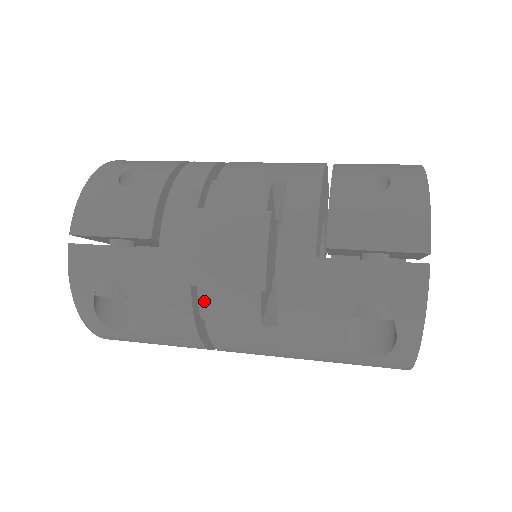
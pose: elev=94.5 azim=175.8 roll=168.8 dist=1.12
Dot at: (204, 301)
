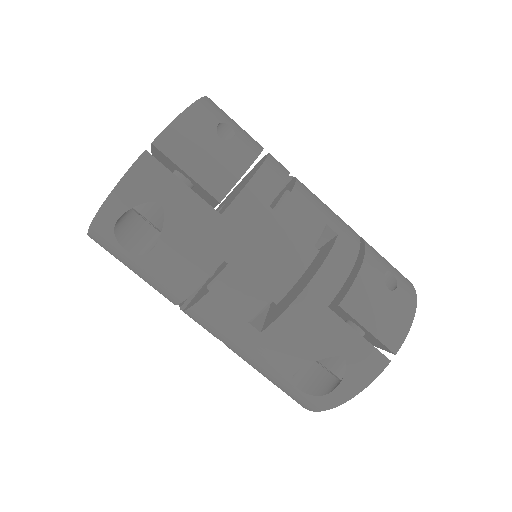
Dot at: (224, 279)
